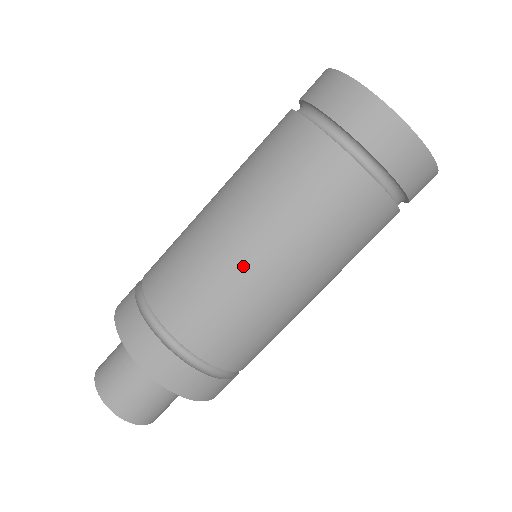
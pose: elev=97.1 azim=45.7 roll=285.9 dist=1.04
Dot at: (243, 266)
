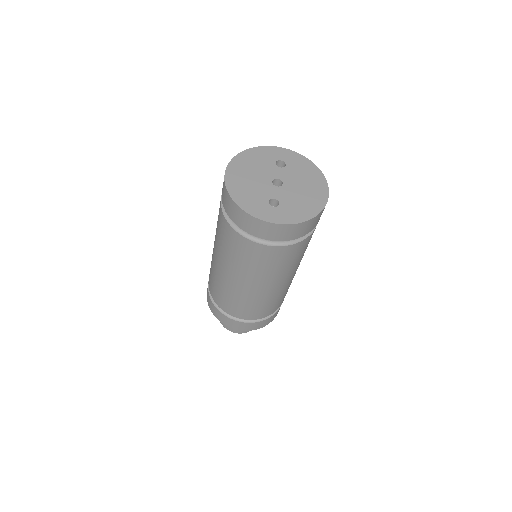
Dot at: (252, 293)
